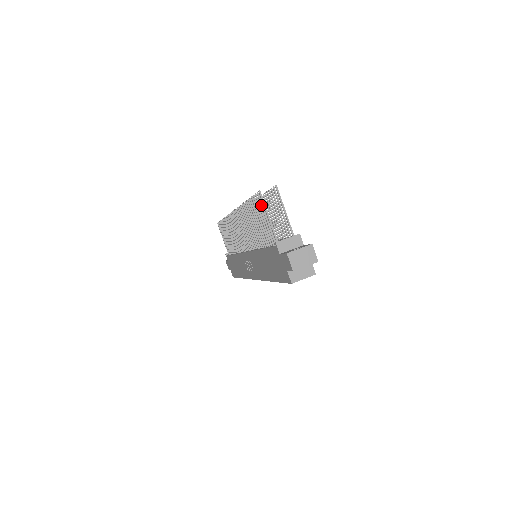
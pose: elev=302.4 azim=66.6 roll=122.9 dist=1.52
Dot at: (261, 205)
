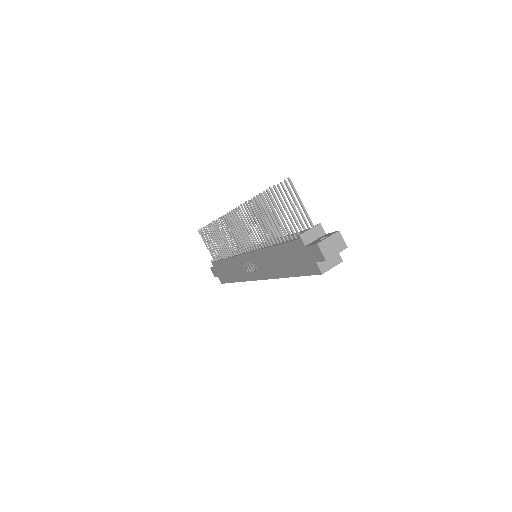
Dot at: (276, 200)
